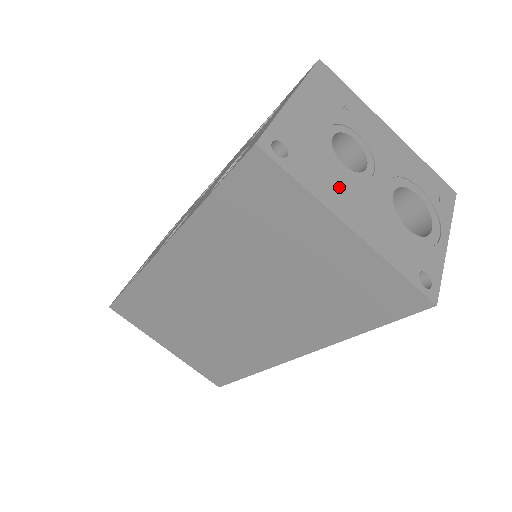
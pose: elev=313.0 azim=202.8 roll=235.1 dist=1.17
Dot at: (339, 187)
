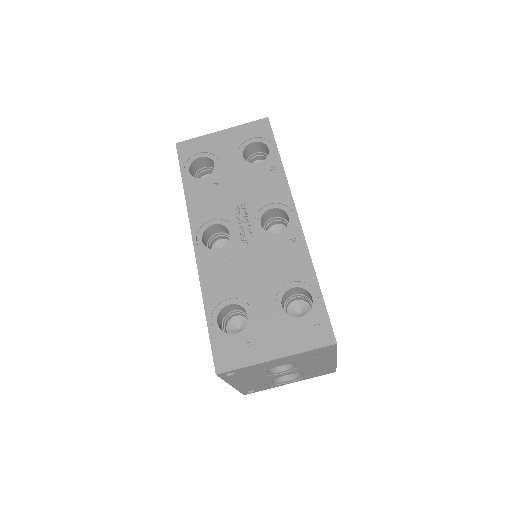
Dot at: (248, 379)
